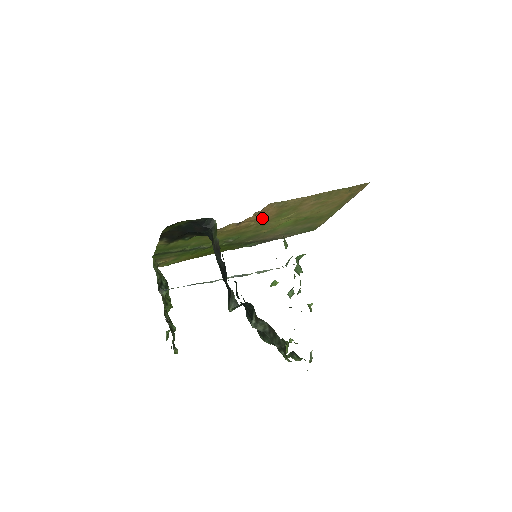
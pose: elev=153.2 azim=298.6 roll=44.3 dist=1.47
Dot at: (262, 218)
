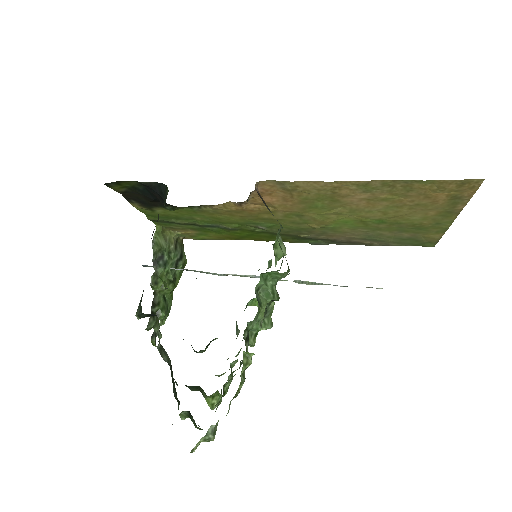
Dot at: (280, 203)
